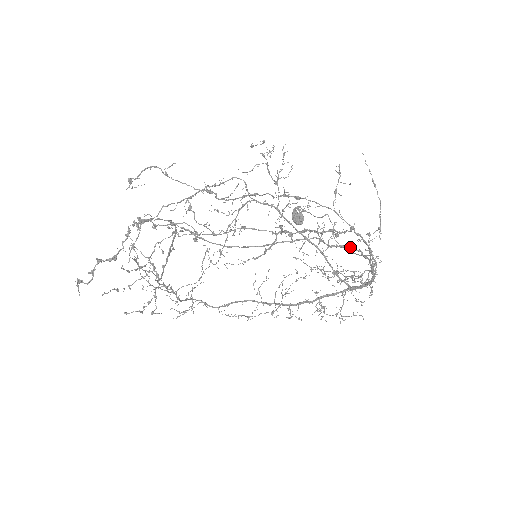
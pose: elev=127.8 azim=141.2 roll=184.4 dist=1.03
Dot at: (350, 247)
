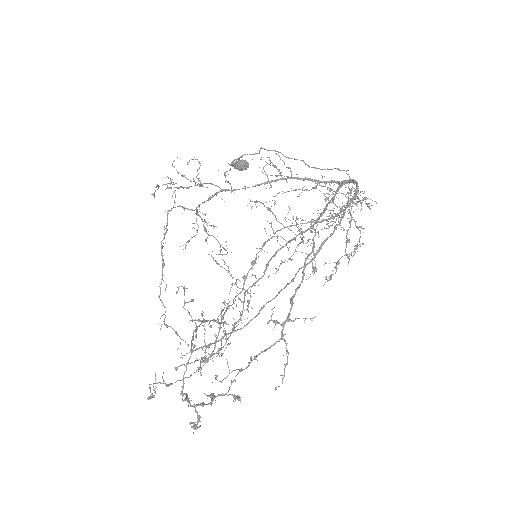
Dot at: (327, 239)
